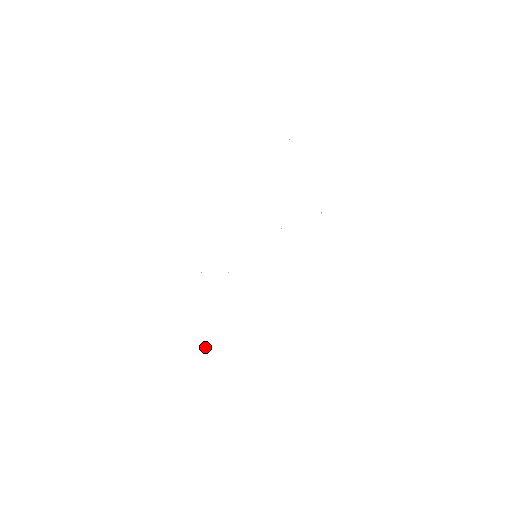
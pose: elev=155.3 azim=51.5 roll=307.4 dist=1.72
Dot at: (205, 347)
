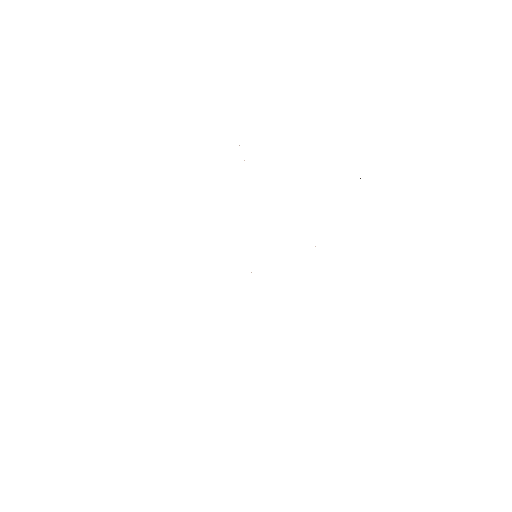
Dot at: occluded
